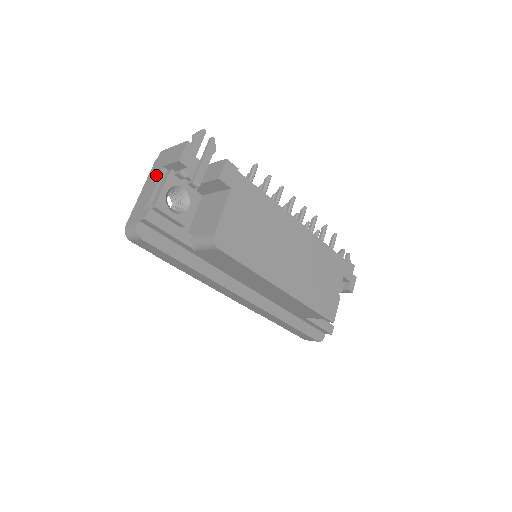
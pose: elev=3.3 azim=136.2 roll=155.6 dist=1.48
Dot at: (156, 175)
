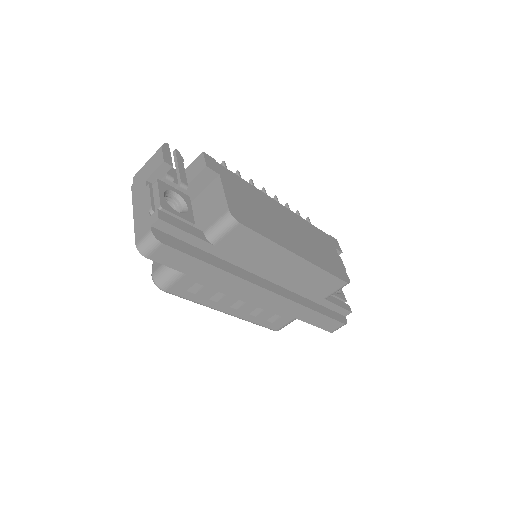
Dot at: (143, 190)
